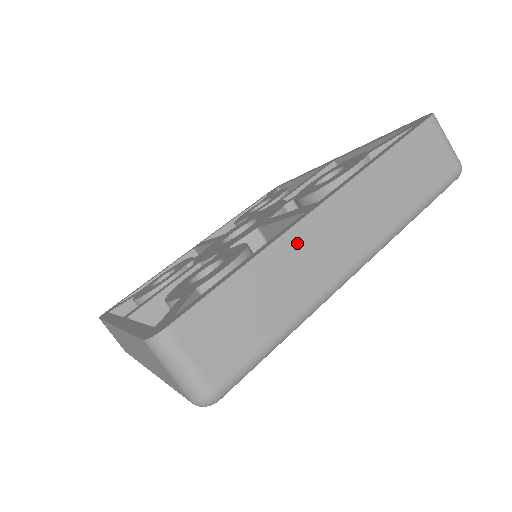
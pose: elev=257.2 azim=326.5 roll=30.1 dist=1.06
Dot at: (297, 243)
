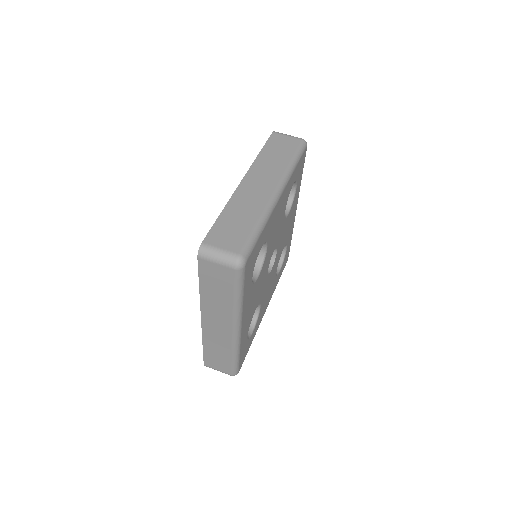
Dot at: (241, 195)
